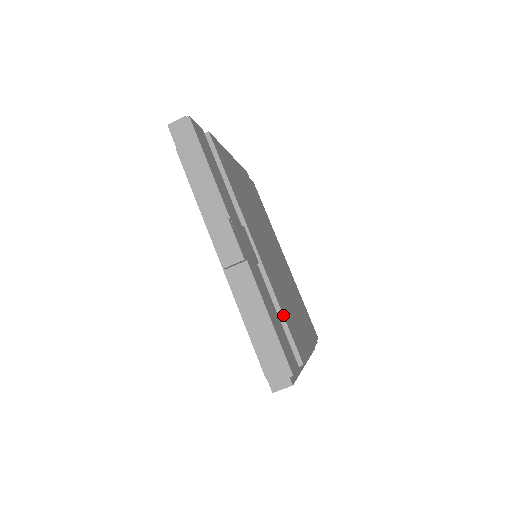
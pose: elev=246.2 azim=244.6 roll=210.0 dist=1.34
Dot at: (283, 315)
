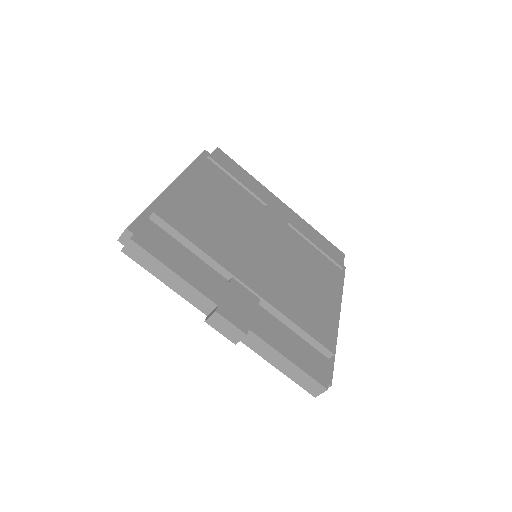
Dot at: (301, 328)
